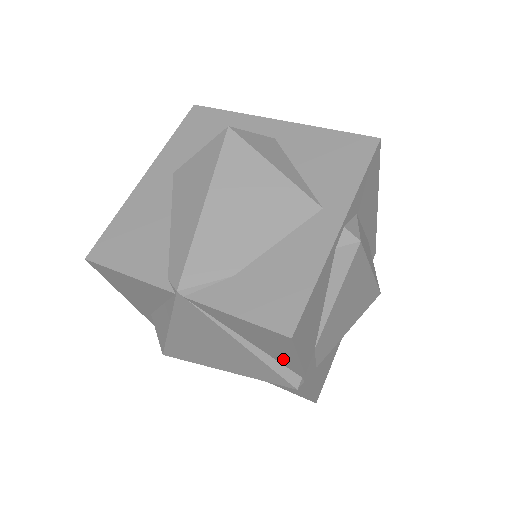
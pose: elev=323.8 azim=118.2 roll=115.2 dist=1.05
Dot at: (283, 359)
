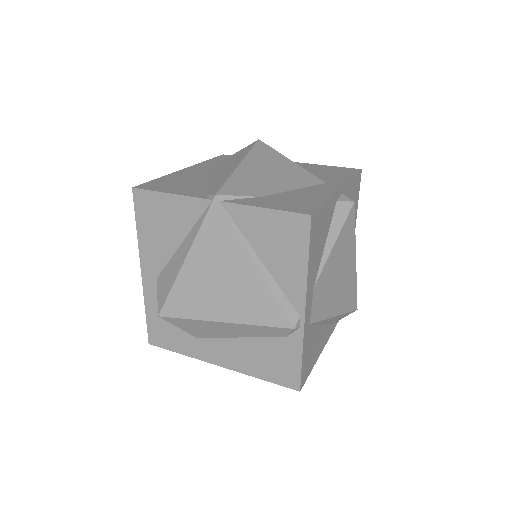
Dot at: (289, 279)
